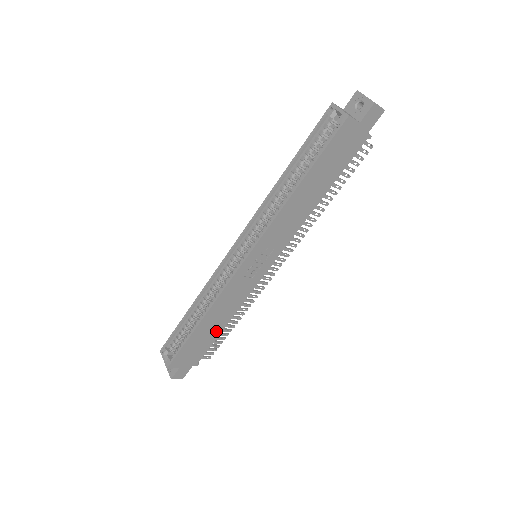
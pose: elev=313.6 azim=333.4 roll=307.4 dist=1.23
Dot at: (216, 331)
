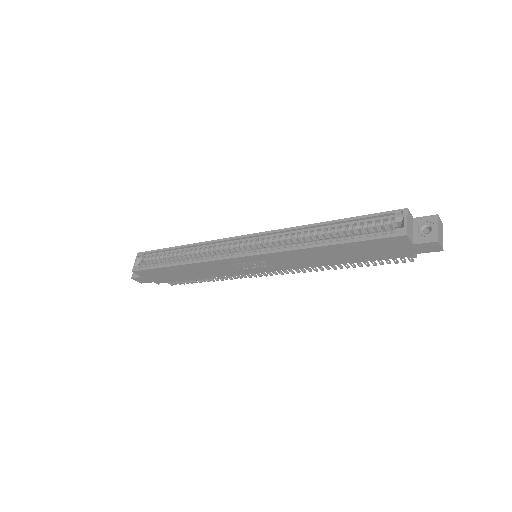
Dot at: (187, 277)
